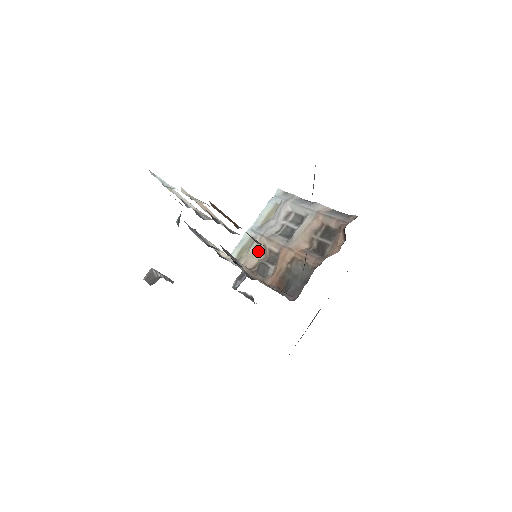
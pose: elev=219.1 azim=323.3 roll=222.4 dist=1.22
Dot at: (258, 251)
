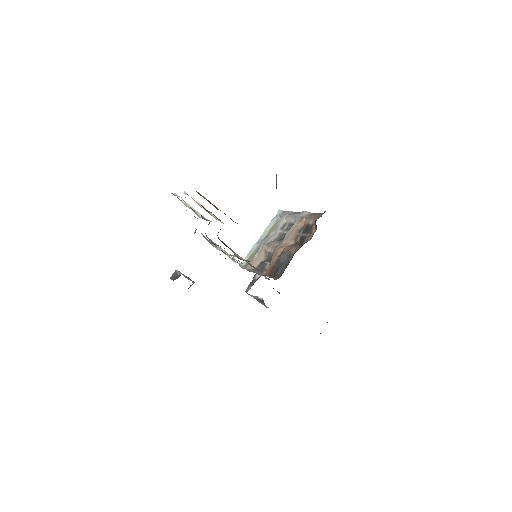
Dot at: (261, 255)
